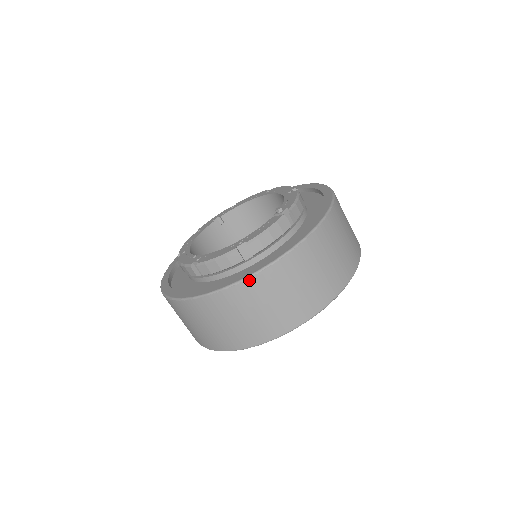
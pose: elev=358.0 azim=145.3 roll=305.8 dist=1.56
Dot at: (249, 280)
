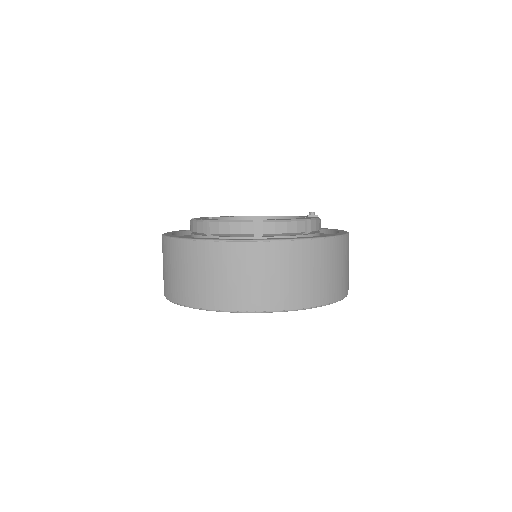
Dot at: (330, 240)
